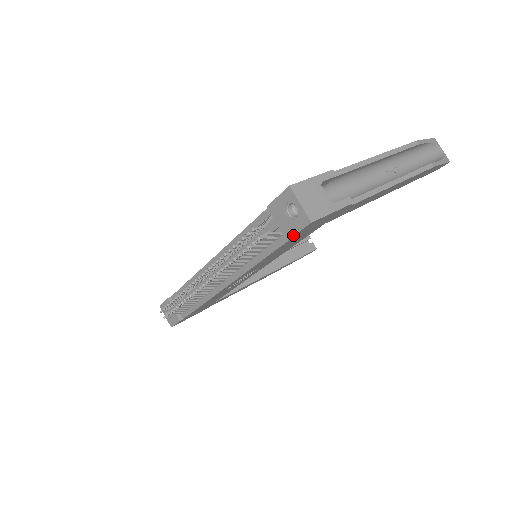
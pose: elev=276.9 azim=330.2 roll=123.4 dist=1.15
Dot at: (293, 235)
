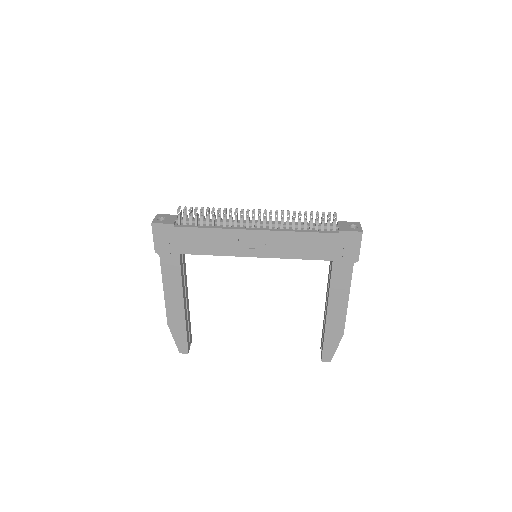
Dot at: (346, 231)
